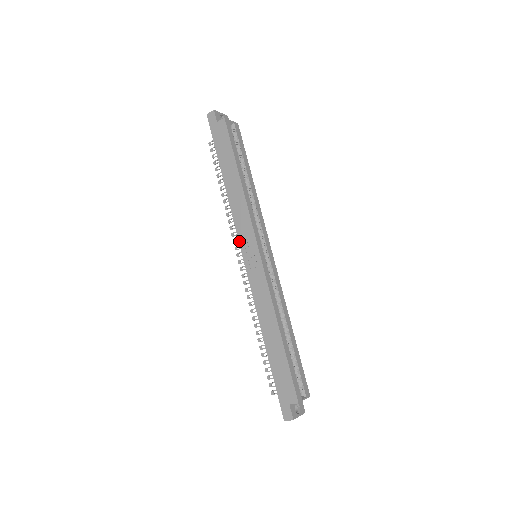
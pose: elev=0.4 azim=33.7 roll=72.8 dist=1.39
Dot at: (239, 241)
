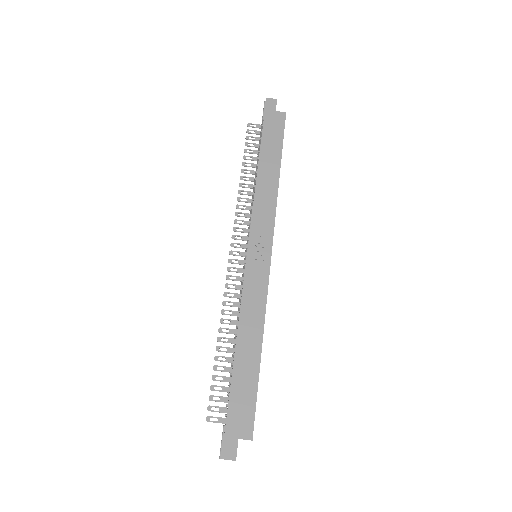
Dot at: (251, 230)
